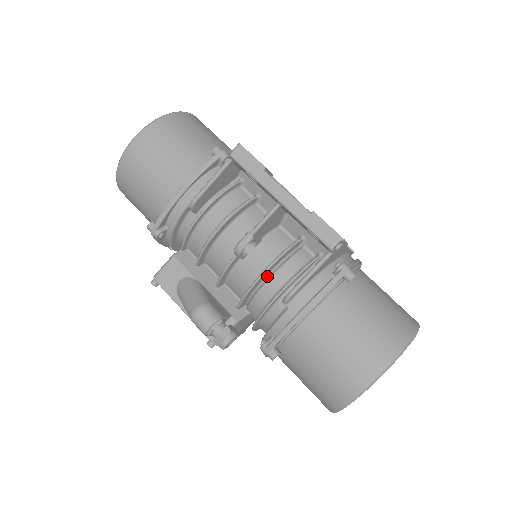
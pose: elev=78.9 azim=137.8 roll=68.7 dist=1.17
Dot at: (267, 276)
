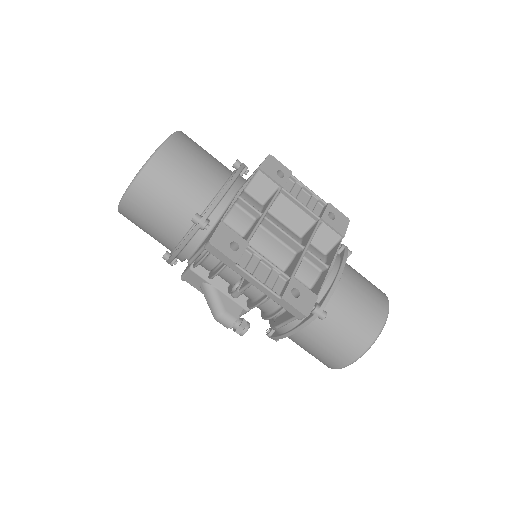
Dot at: occluded
